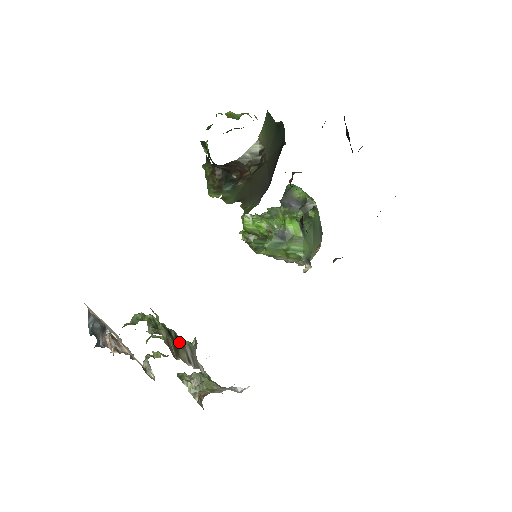
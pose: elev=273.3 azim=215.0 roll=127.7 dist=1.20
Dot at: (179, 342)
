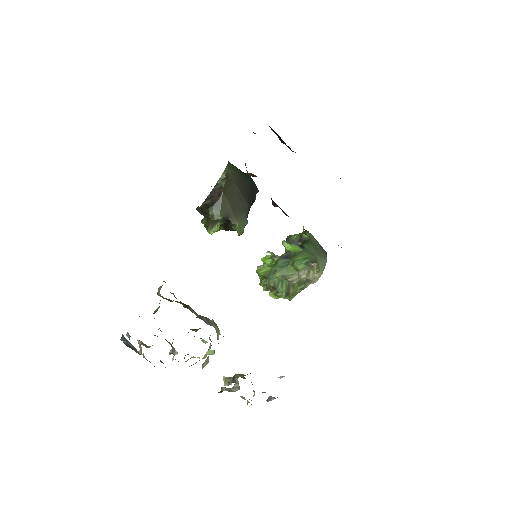
Dot at: (192, 309)
